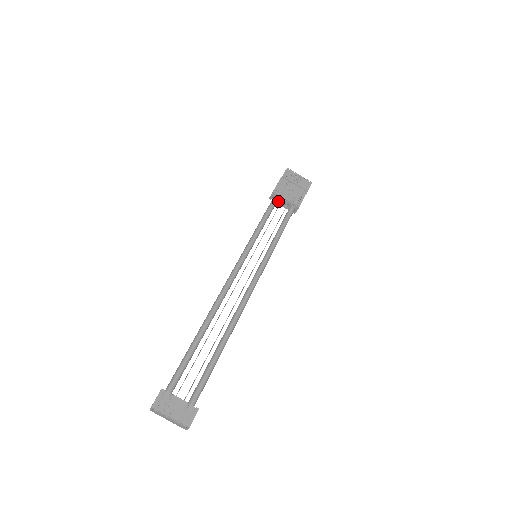
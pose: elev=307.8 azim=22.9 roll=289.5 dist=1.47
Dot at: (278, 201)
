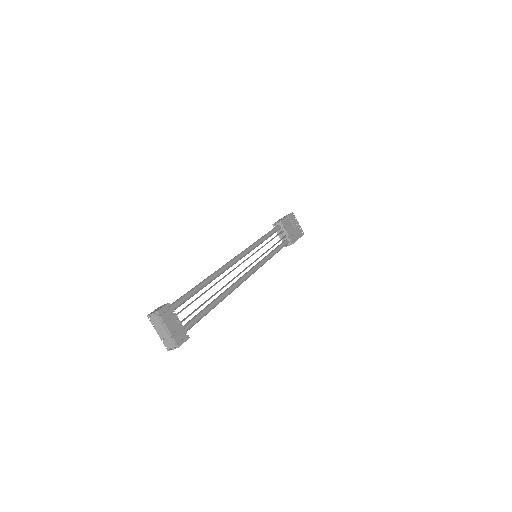
Dot at: (279, 230)
